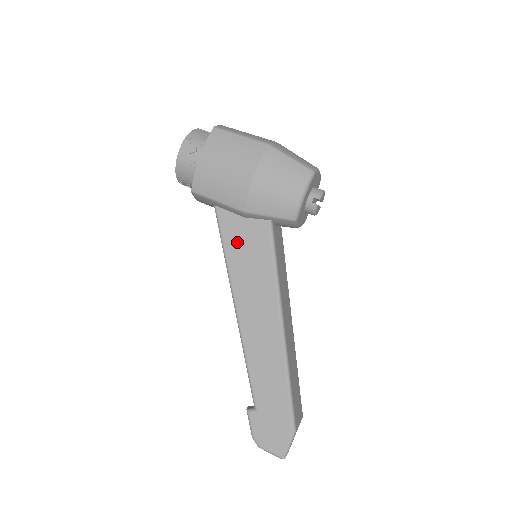
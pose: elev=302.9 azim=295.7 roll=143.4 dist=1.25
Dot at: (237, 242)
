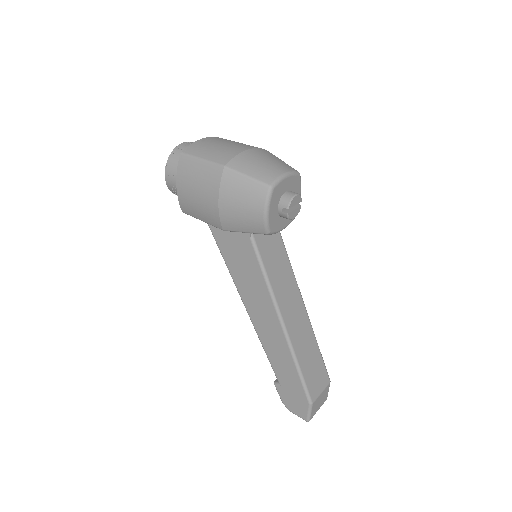
Dot at: (230, 252)
